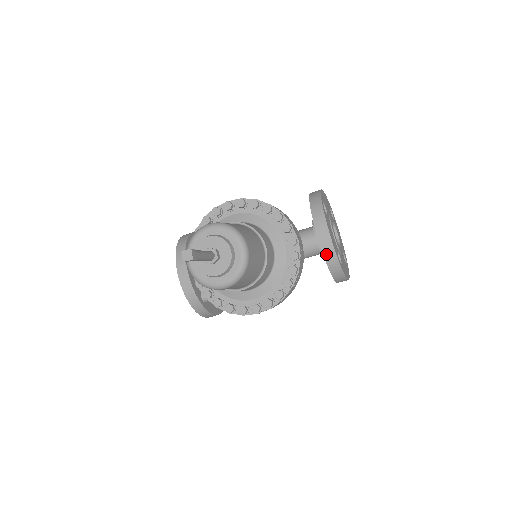
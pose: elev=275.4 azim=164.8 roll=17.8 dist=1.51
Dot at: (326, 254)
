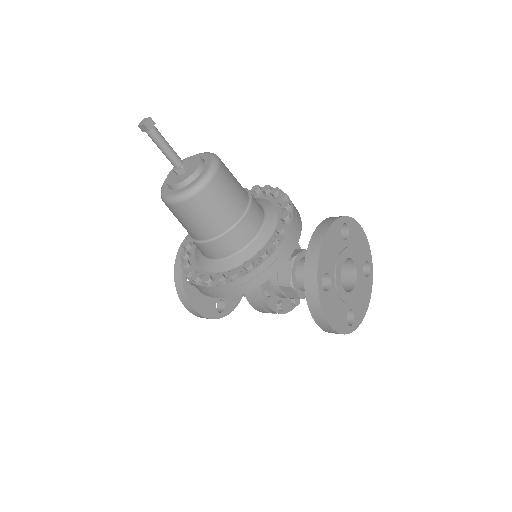
Dot at: (308, 260)
